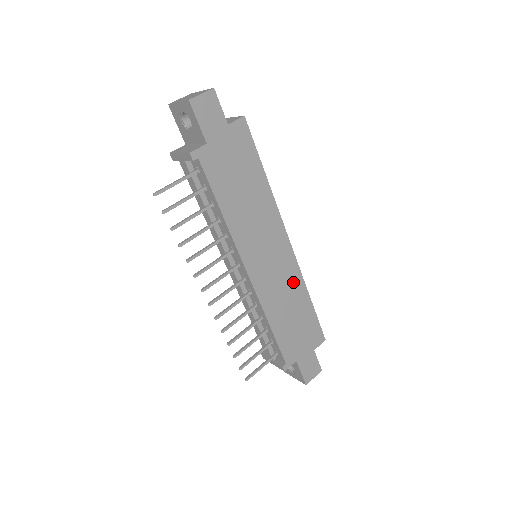
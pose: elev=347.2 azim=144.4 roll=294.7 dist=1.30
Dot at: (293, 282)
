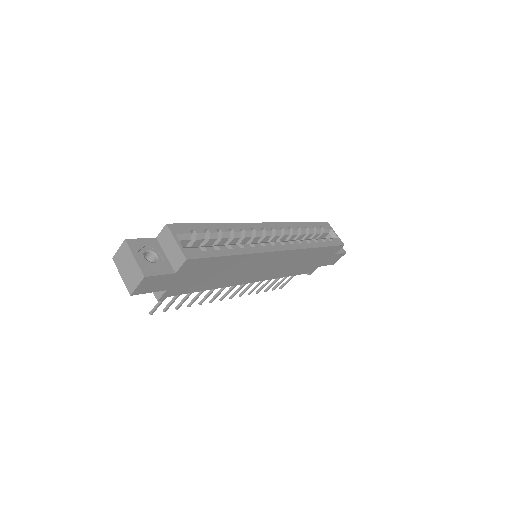
Dot at: (297, 256)
